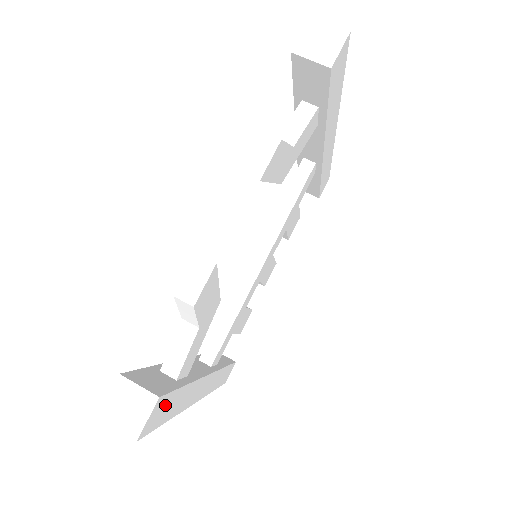
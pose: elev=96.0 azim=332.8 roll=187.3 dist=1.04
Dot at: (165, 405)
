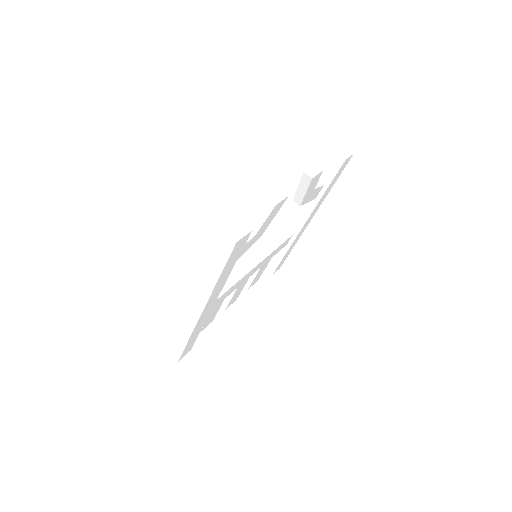
Dot at: (239, 249)
